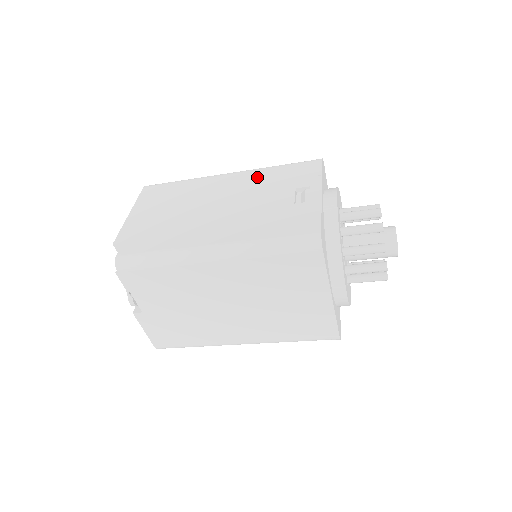
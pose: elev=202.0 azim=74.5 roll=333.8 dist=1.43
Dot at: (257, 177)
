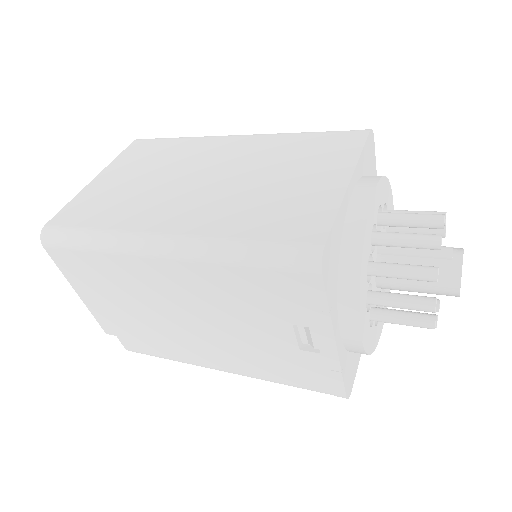
Dot at: (216, 283)
